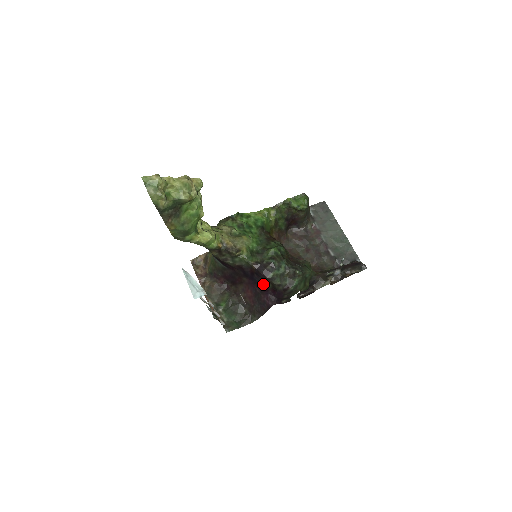
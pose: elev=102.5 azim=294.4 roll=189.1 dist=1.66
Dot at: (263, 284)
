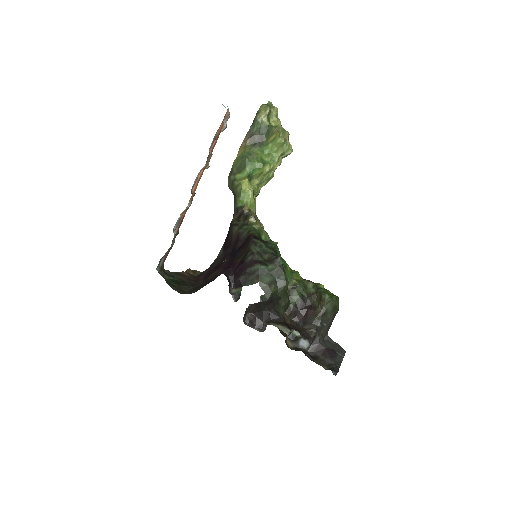
Dot at: (238, 258)
